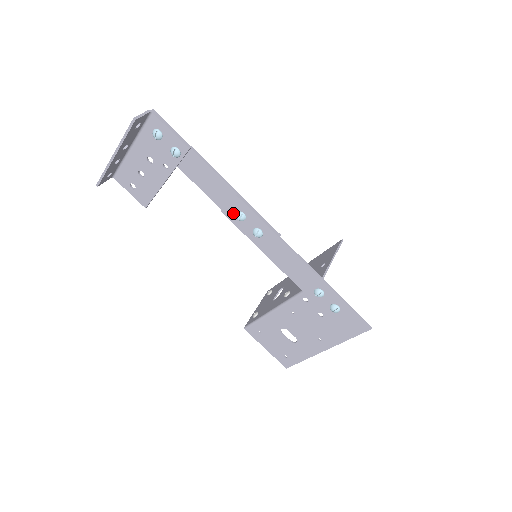
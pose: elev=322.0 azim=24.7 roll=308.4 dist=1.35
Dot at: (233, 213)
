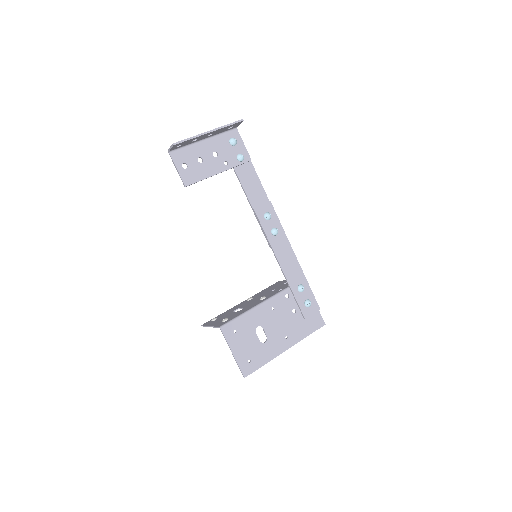
Dot at: (262, 213)
